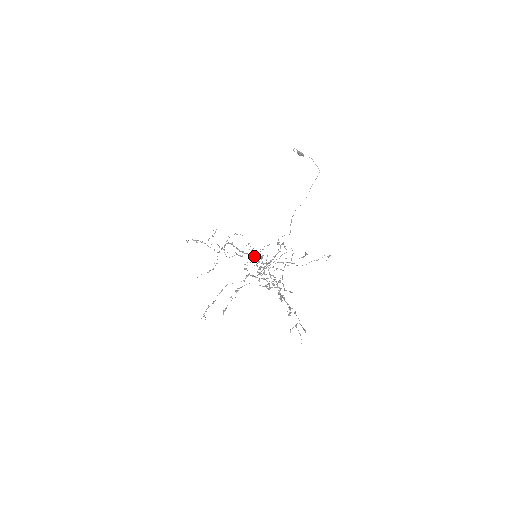
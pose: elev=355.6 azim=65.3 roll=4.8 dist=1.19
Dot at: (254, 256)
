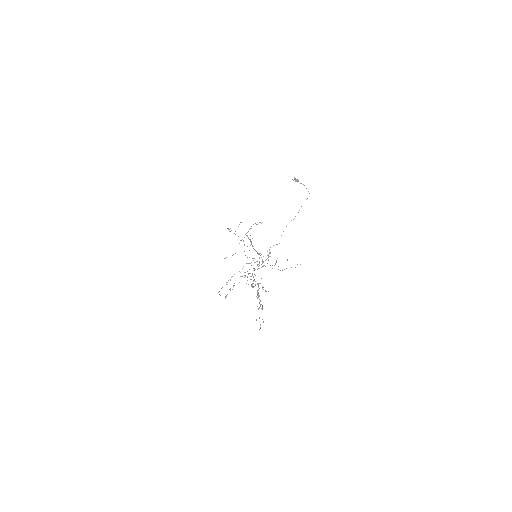
Dot at: occluded
